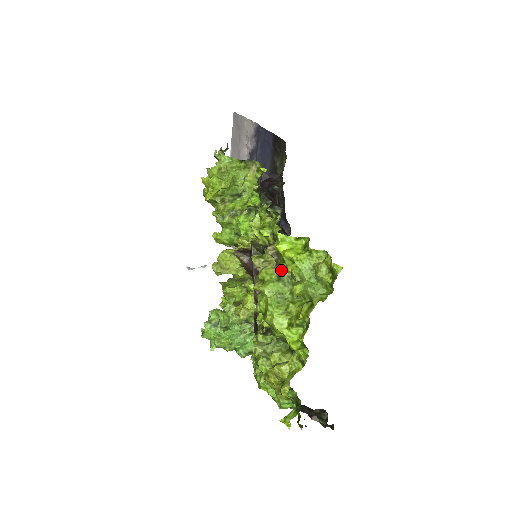
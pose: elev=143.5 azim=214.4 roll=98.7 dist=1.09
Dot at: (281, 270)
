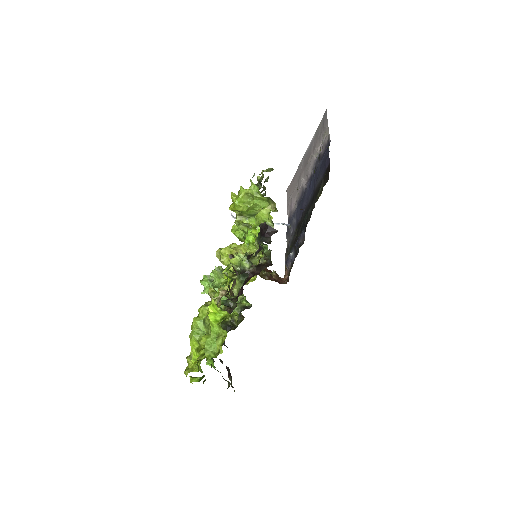
Dot at: (206, 319)
